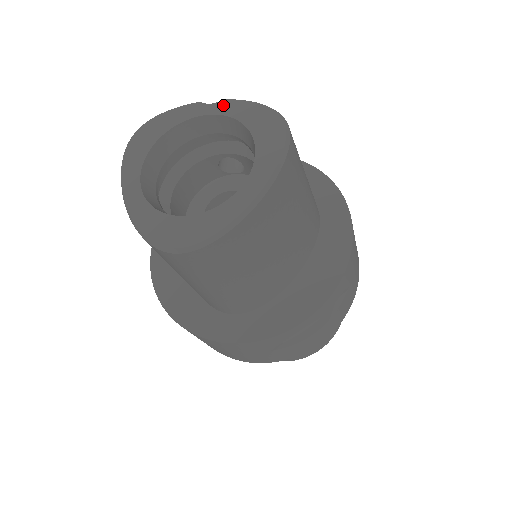
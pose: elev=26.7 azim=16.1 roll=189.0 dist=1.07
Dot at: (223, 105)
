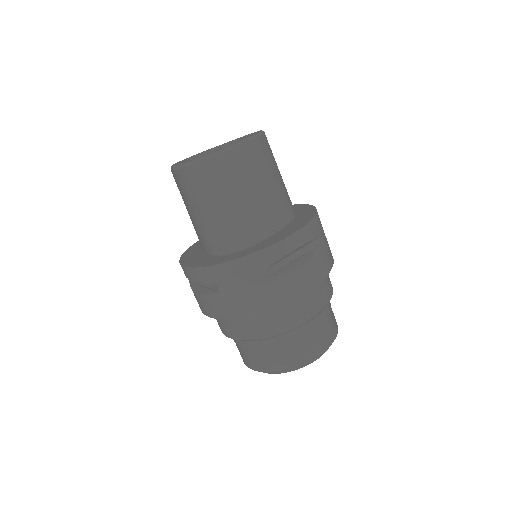
Dot at: (230, 141)
